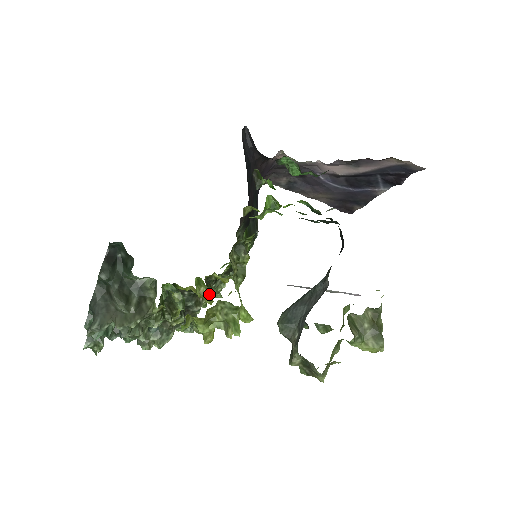
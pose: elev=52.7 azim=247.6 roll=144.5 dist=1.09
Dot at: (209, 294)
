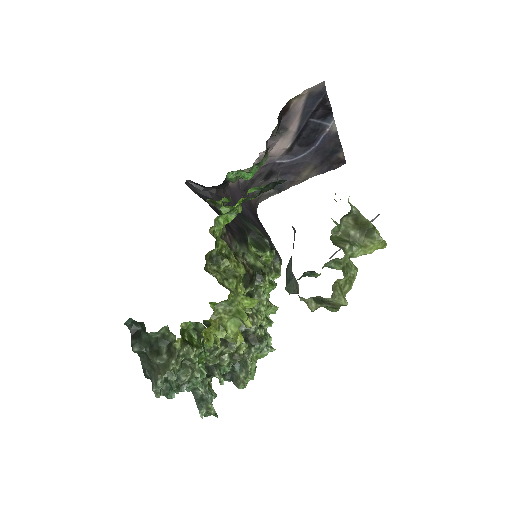
Dot at: occluded
